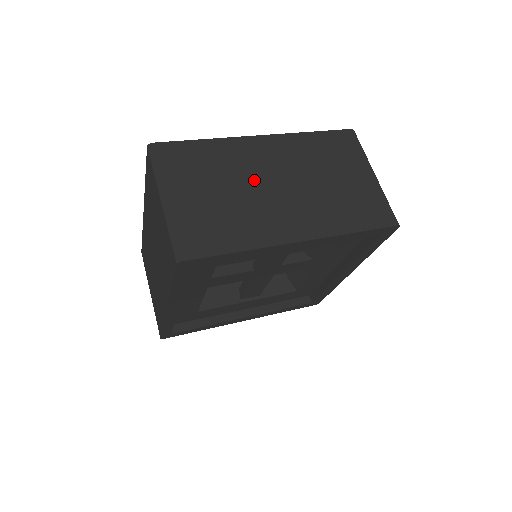
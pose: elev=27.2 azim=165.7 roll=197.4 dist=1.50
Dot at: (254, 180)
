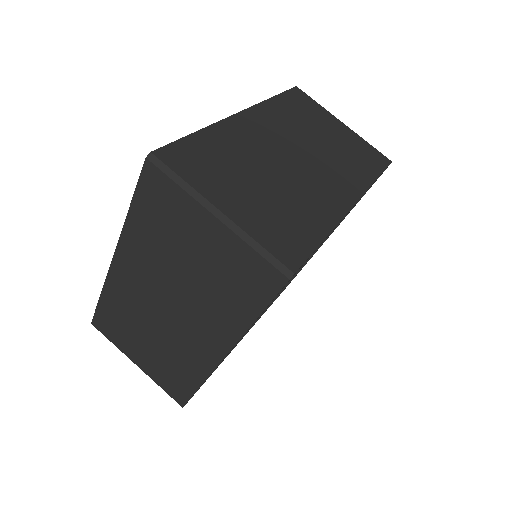
Dot at: (274, 160)
